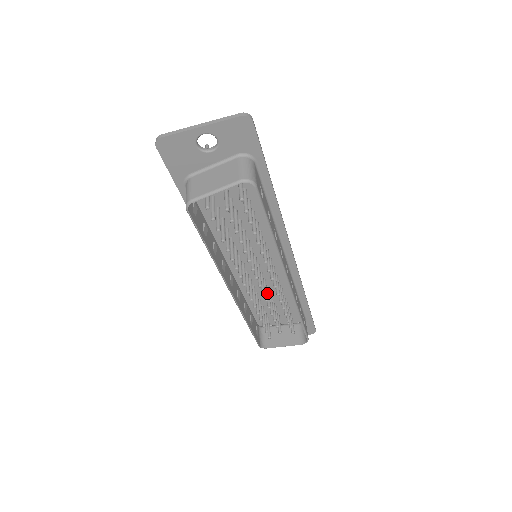
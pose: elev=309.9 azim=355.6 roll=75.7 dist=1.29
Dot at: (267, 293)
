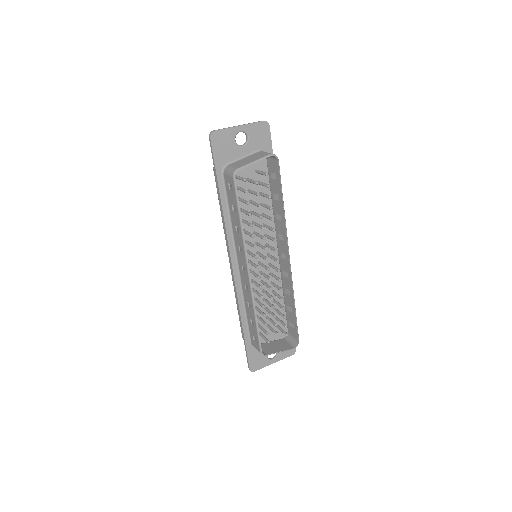
Dot at: (266, 291)
